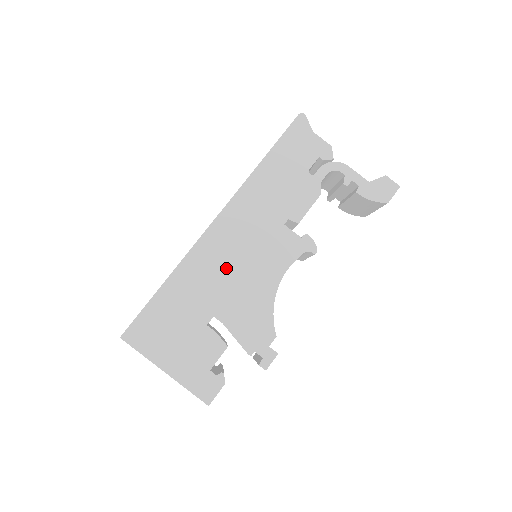
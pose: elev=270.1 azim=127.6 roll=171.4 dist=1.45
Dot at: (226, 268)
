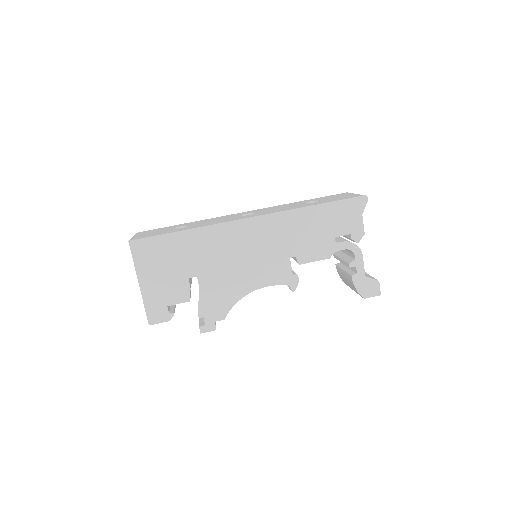
Dot at: (230, 254)
